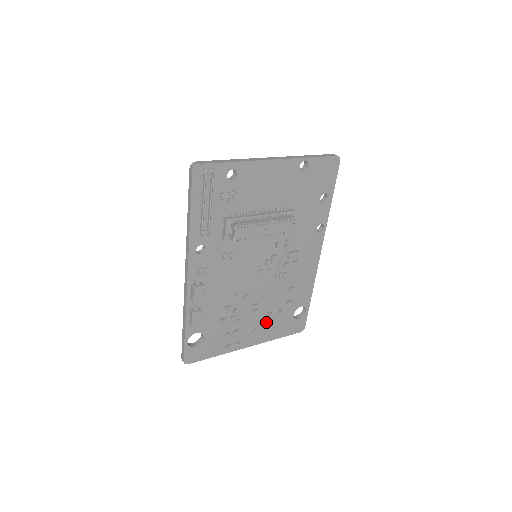
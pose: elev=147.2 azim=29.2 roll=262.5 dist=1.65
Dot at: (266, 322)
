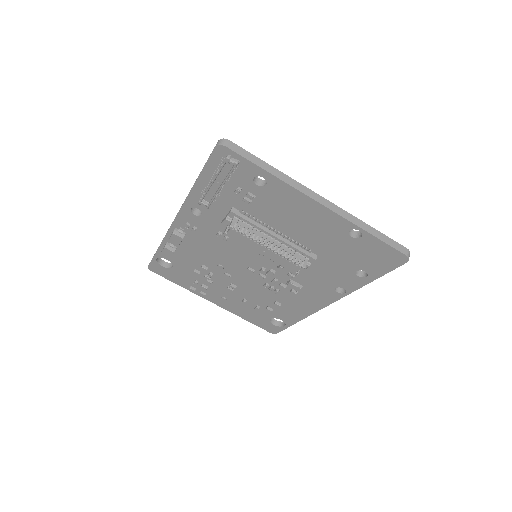
Dot at: (239, 302)
